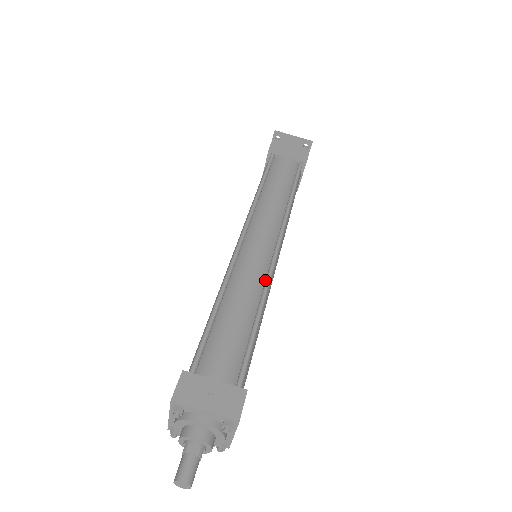
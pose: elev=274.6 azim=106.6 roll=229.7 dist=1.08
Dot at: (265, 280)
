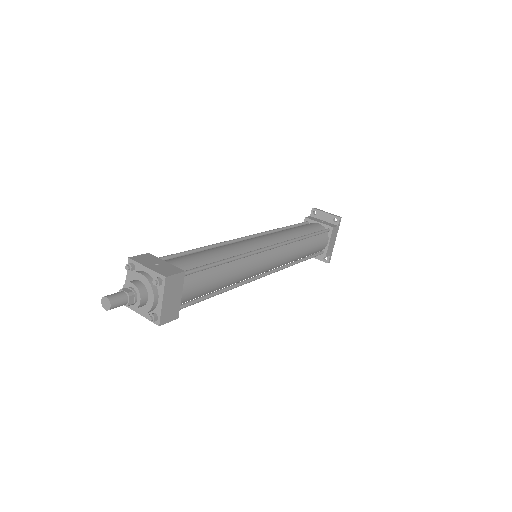
Dot at: occluded
